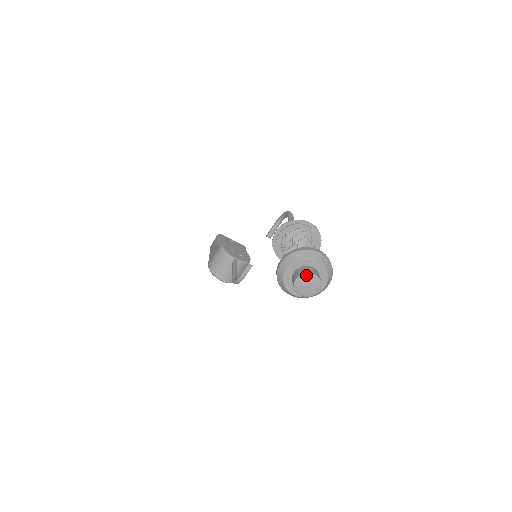
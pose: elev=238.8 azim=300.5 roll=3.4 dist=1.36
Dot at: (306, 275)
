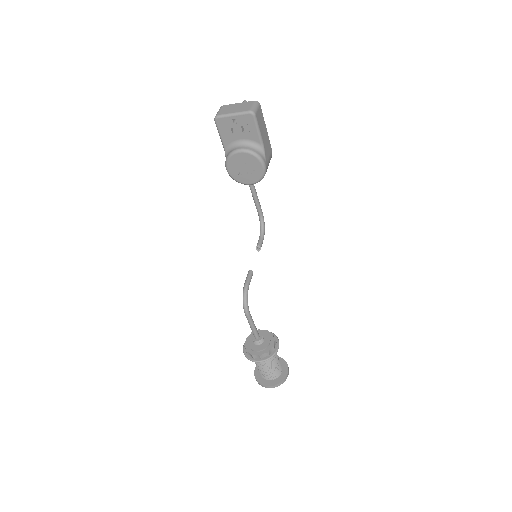
Dot at: occluded
